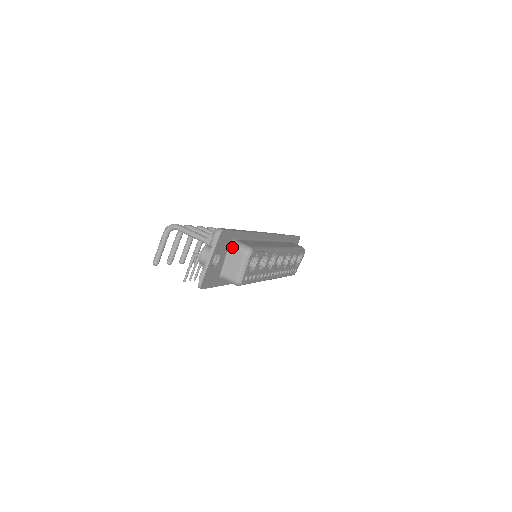
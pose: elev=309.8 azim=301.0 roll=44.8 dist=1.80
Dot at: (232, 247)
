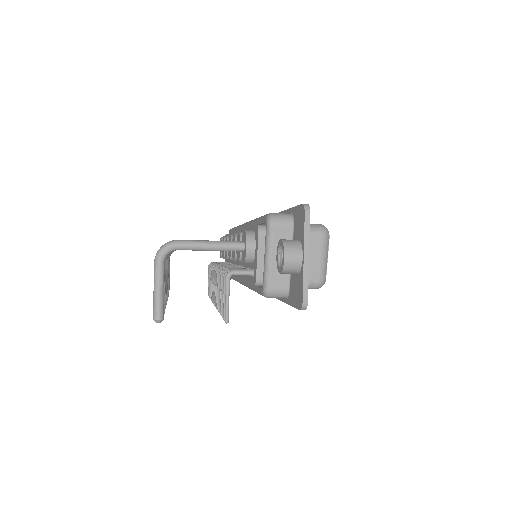
Dot at: occluded
